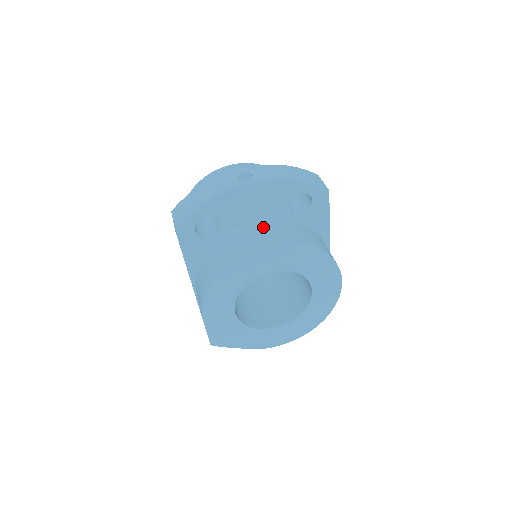
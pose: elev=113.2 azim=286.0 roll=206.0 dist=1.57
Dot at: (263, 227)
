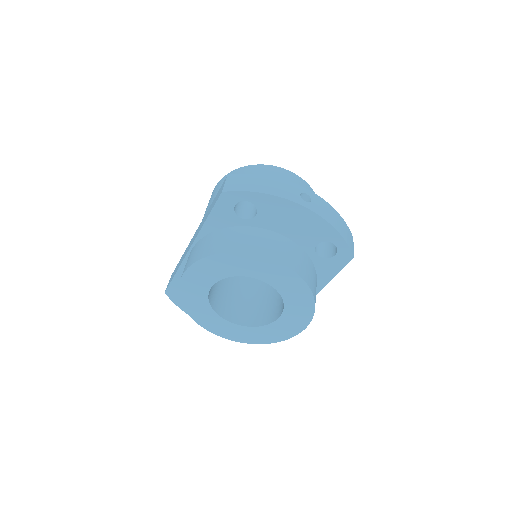
Dot at: (286, 244)
